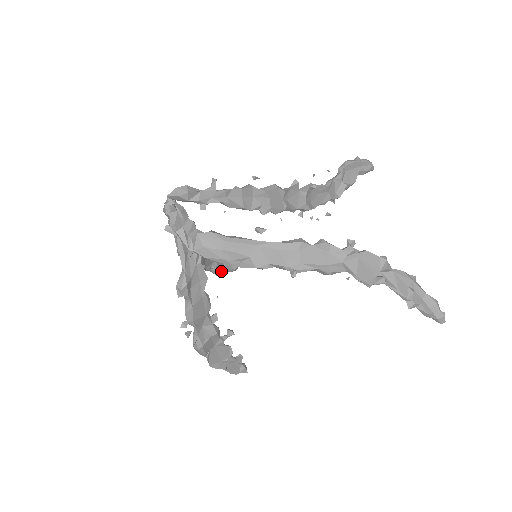
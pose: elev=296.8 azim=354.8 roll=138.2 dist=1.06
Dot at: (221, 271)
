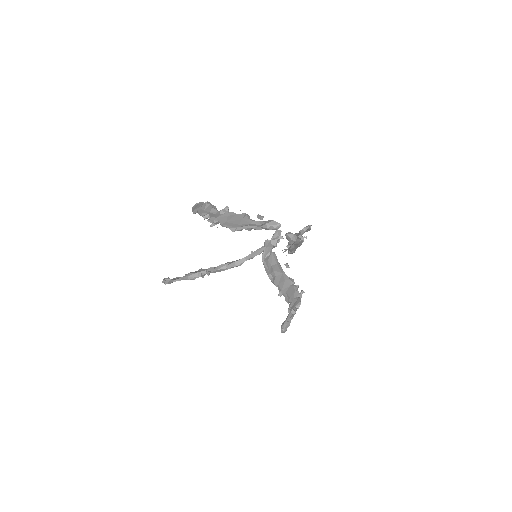
Dot at: occluded
